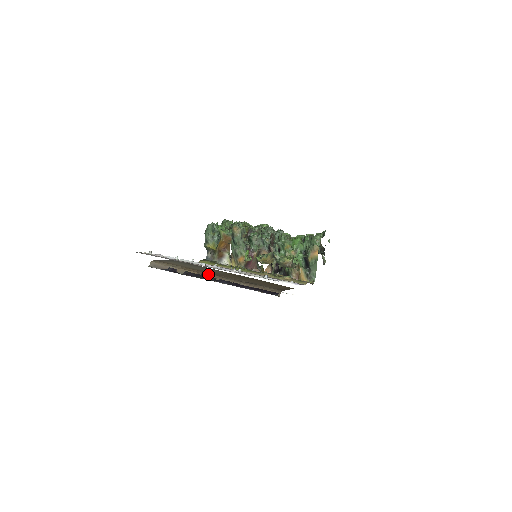
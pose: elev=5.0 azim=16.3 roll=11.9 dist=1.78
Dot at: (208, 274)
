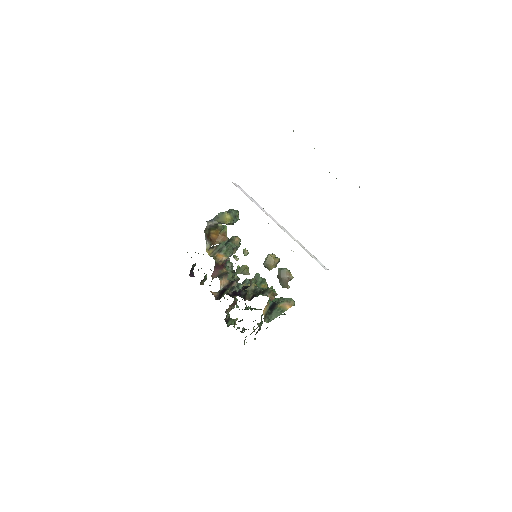
Dot at: occluded
